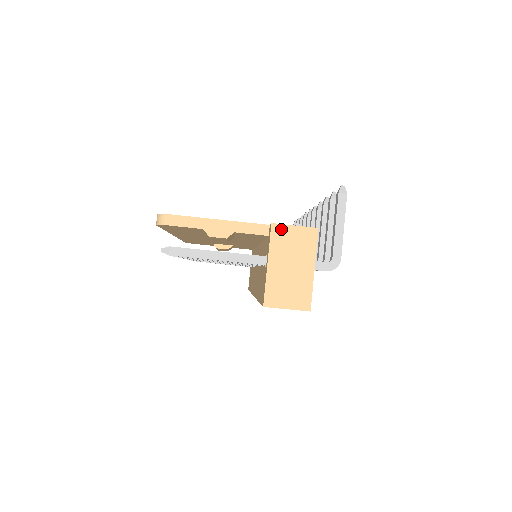
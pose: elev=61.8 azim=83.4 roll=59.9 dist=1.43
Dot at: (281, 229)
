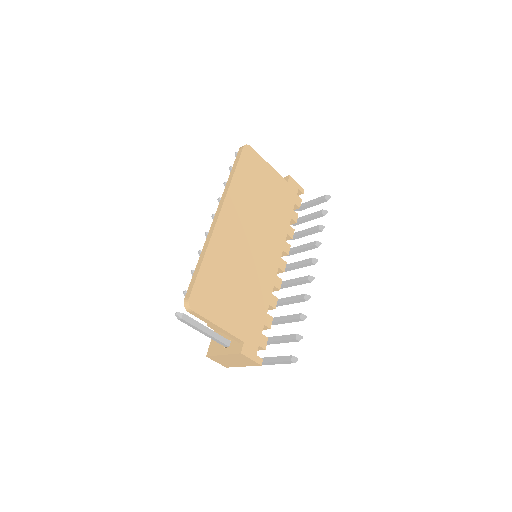
Dot at: (243, 356)
